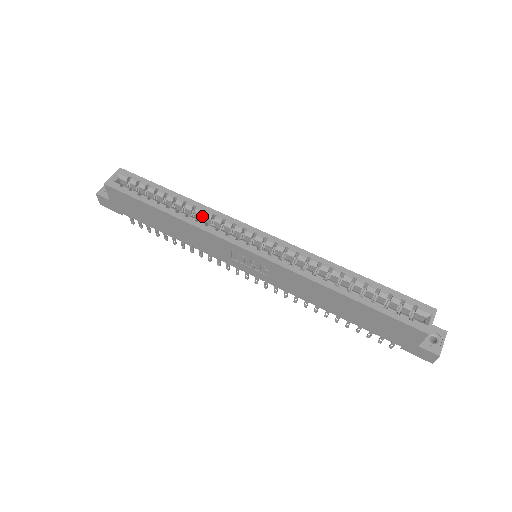
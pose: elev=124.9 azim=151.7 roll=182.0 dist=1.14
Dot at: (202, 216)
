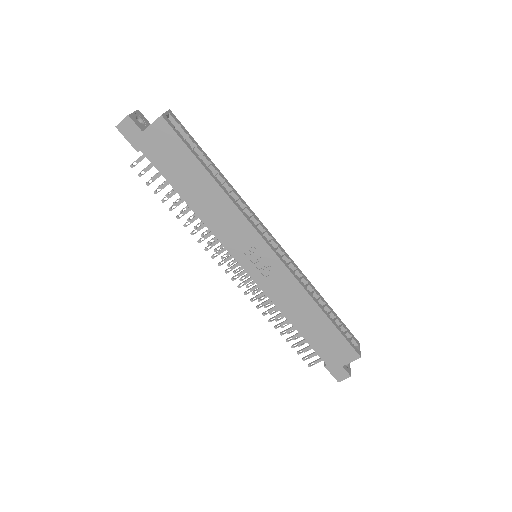
Dot at: occluded
